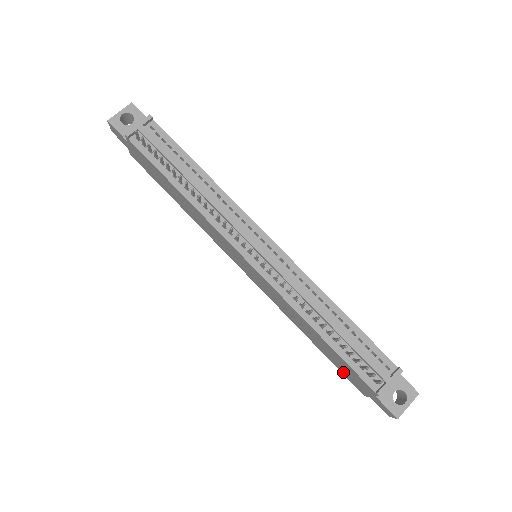
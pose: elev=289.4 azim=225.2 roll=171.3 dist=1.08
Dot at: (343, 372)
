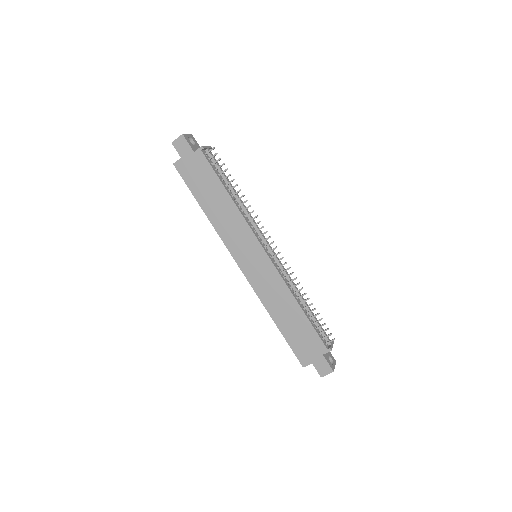
Dot at: (295, 347)
